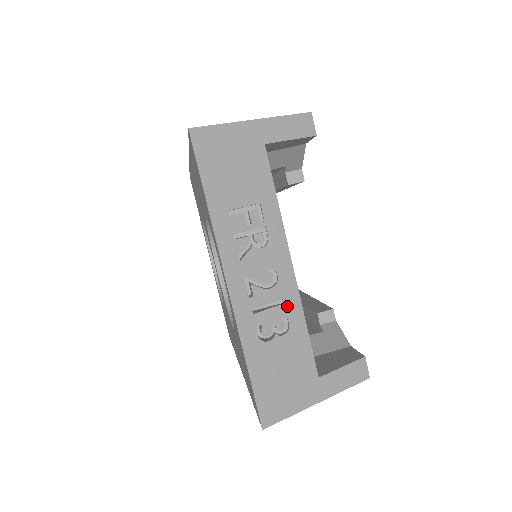
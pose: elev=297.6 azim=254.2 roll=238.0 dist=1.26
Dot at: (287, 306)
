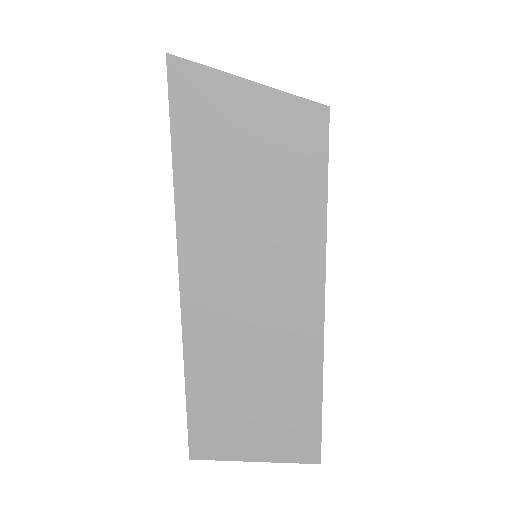
Dot at: occluded
